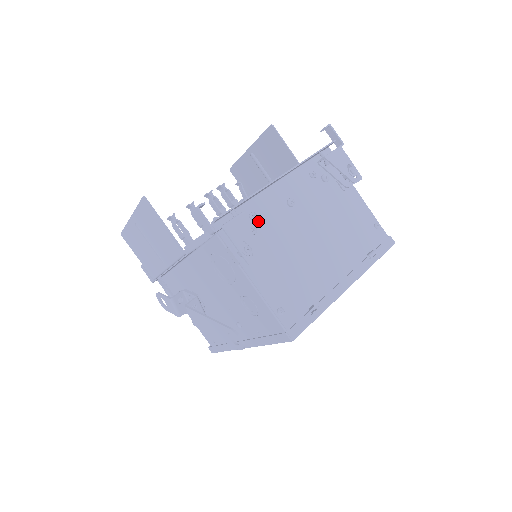
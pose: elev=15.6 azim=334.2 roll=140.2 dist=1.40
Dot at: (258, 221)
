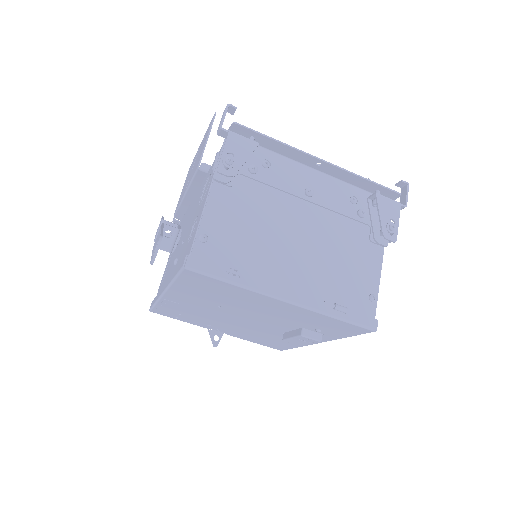
Dot at: (266, 171)
